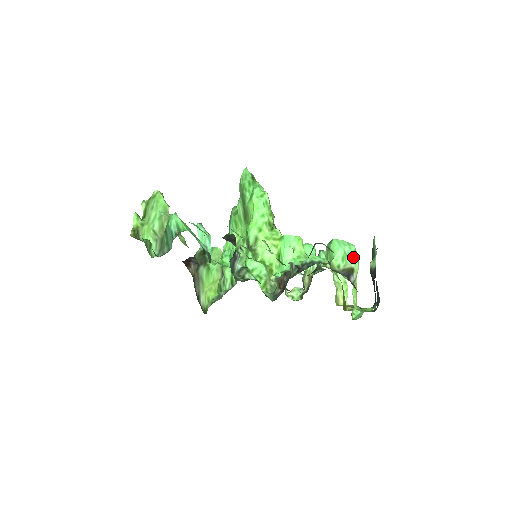
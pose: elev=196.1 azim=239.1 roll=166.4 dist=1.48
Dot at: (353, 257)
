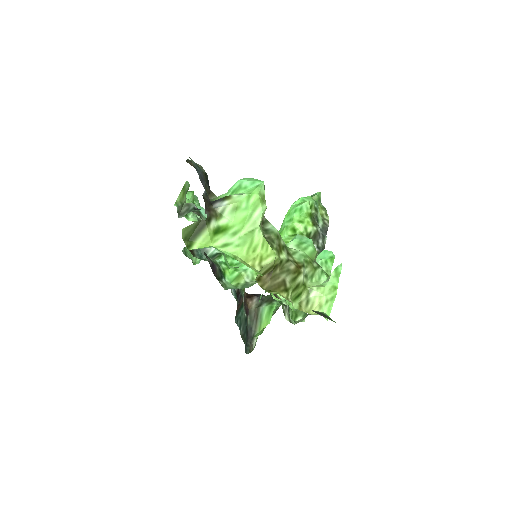
Dot at: (248, 191)
